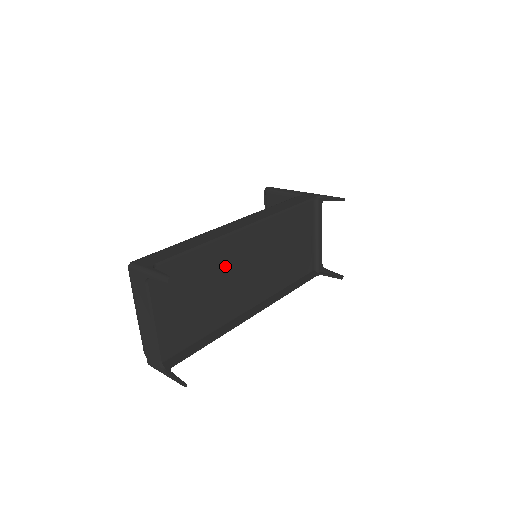
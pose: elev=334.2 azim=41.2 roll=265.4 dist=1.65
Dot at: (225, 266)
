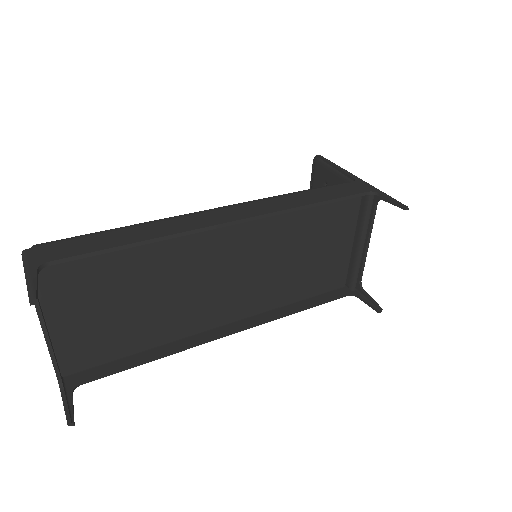
Dot at: (188, 269)
